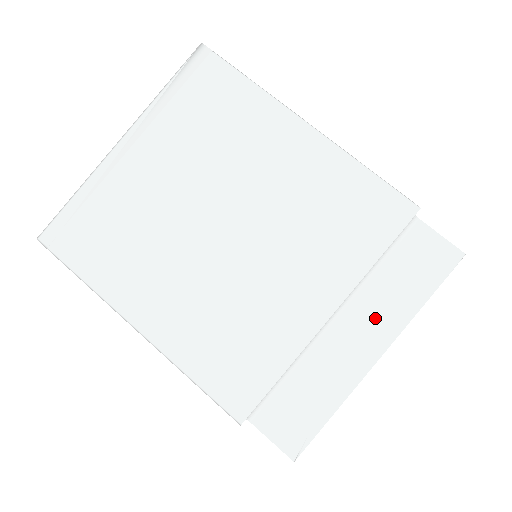
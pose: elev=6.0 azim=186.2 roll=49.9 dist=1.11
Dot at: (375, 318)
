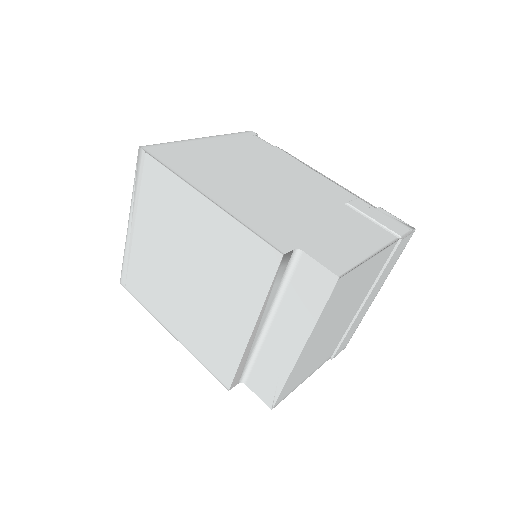
Dot at: (292, 325)
